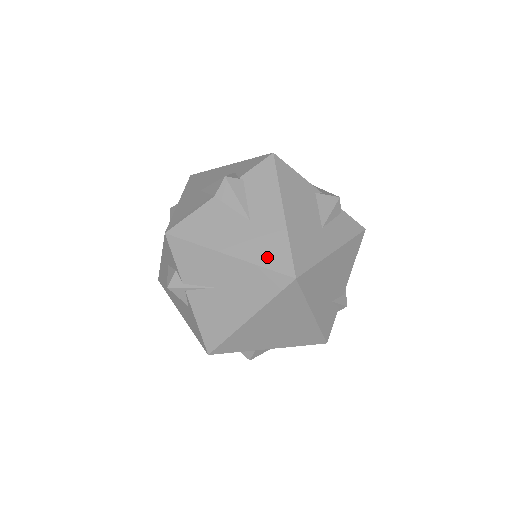
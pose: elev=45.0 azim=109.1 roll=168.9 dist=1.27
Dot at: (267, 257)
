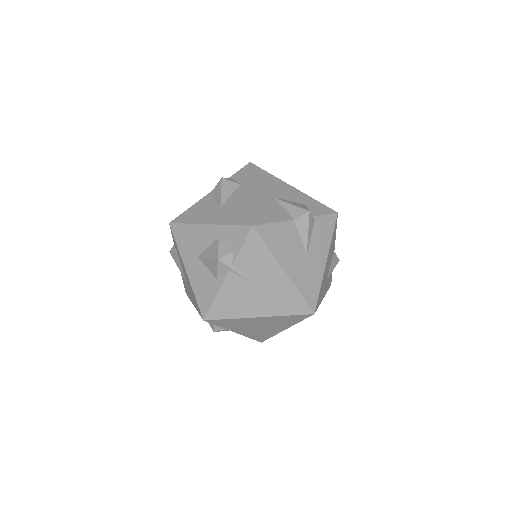
Dot at: (306, 288)
